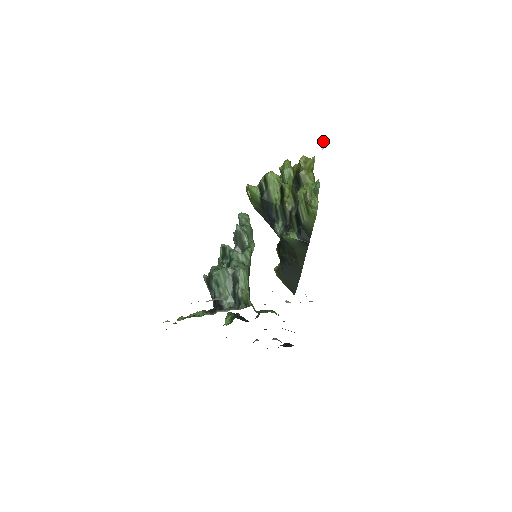
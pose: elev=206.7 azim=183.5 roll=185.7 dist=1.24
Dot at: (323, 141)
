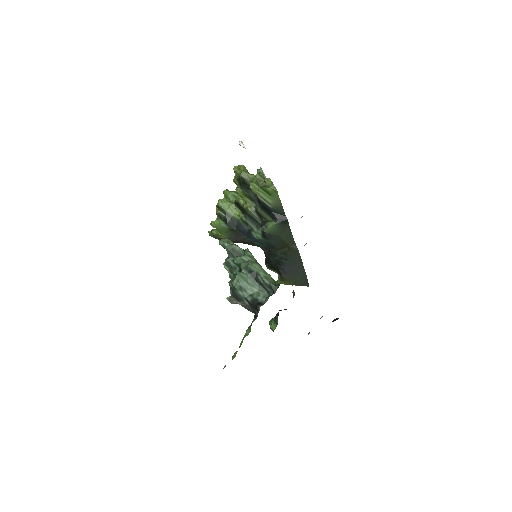
Dot at: (240, 141)
